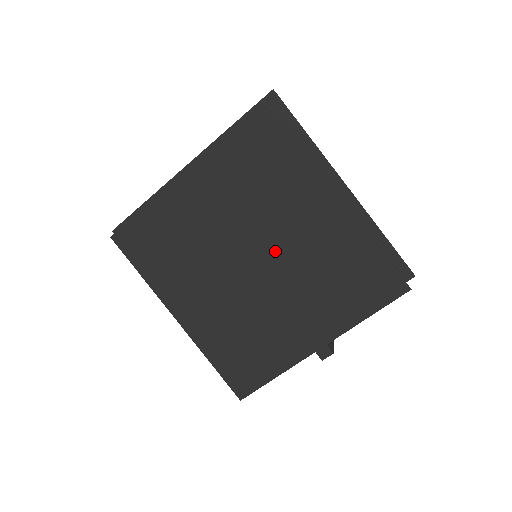
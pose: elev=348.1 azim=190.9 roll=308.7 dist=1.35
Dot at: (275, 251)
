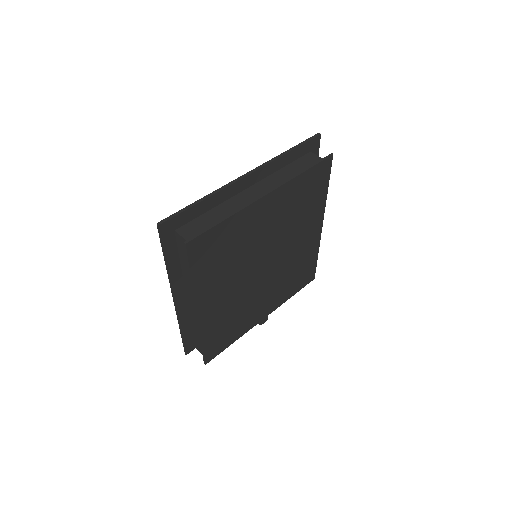
Dot at: (280, 258)
